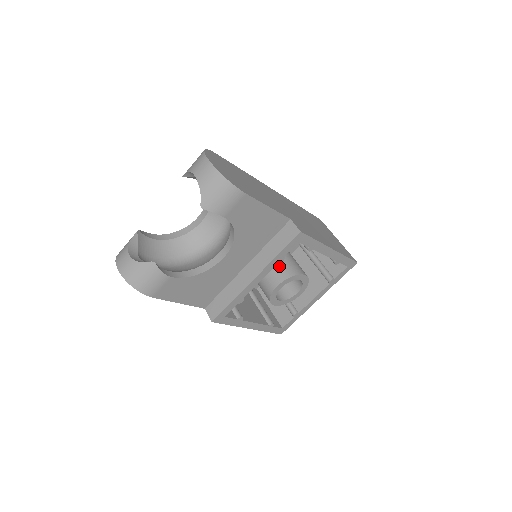
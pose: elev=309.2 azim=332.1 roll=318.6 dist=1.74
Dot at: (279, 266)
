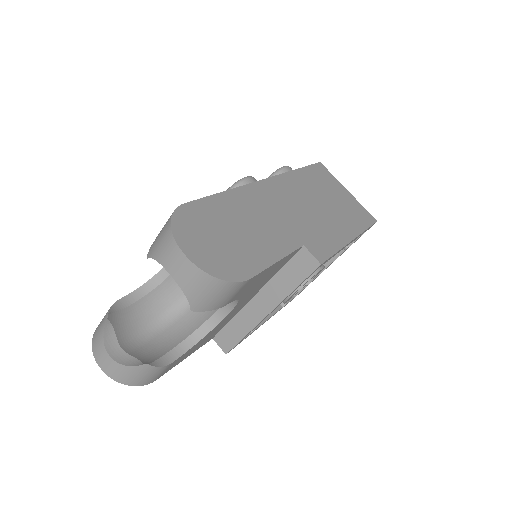
Dot at: occluded
